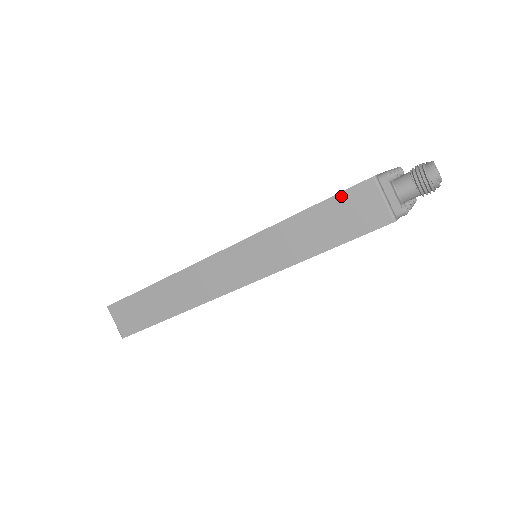
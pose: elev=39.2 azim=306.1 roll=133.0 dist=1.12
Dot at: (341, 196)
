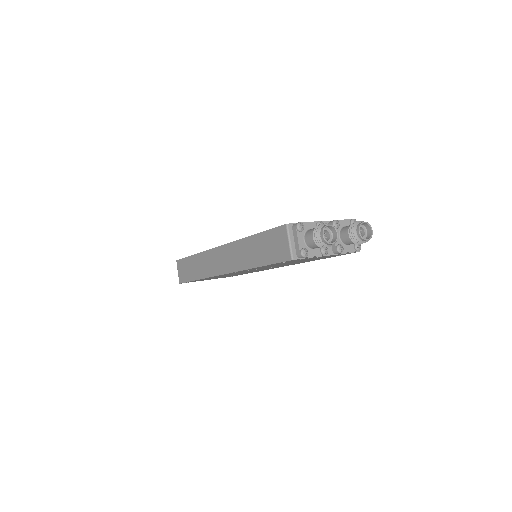
Dot at: (271, 232)
